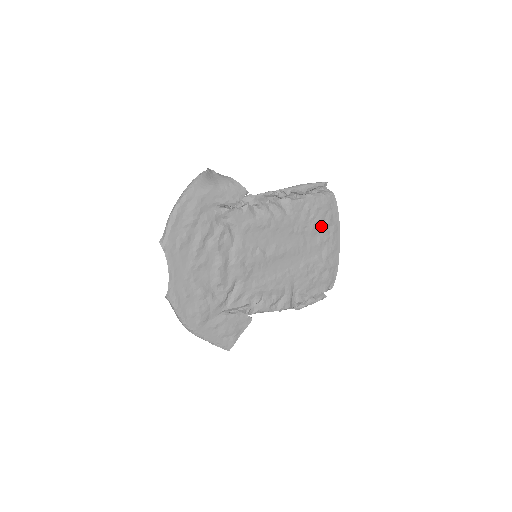
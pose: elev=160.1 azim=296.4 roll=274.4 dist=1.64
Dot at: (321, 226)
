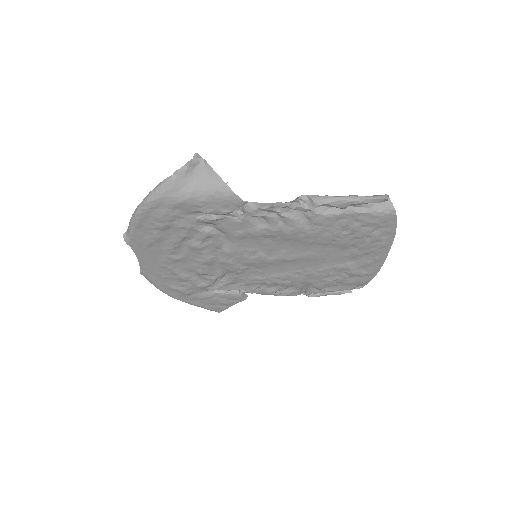
Dot at: (361, 241)
